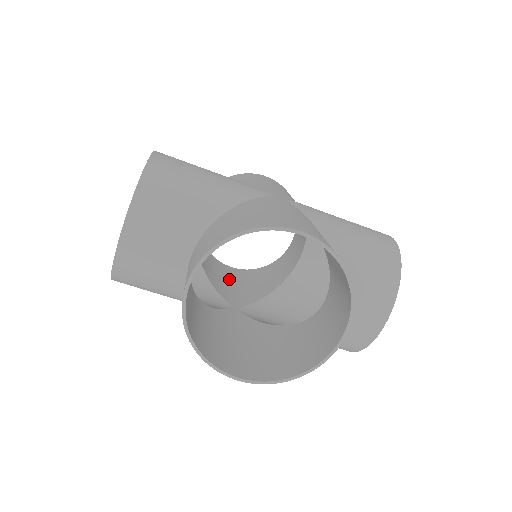
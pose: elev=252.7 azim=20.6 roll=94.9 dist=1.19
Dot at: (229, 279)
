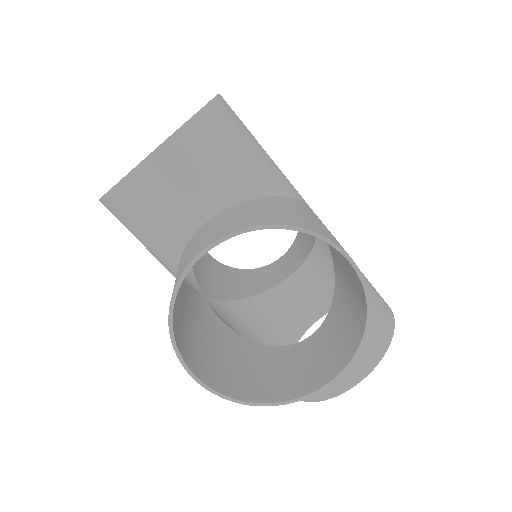
Dot at: (204, 263)
